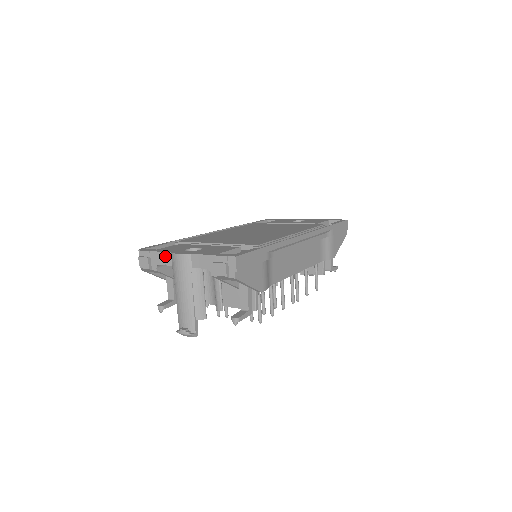
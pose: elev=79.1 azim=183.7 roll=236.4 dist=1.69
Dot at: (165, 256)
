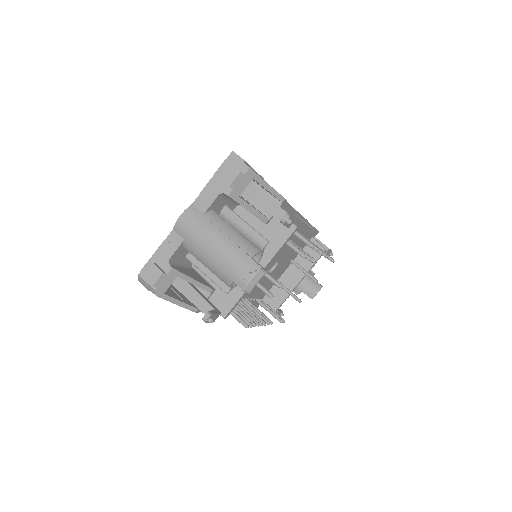
Dot at: (169, 241)
